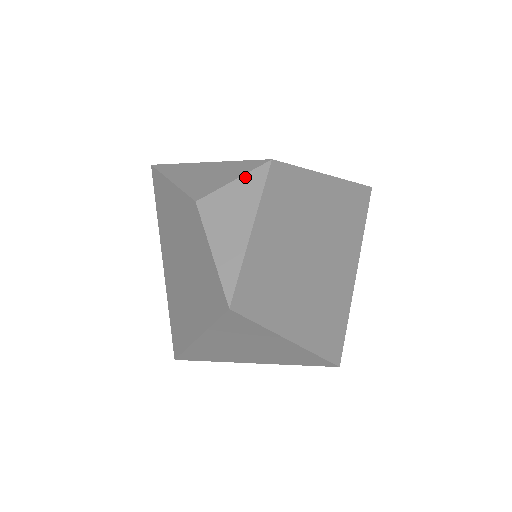
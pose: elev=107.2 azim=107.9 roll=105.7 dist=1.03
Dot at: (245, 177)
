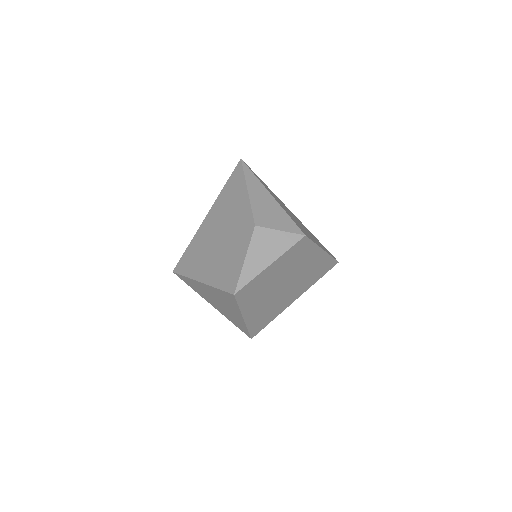
Dot at: (287, 234)
